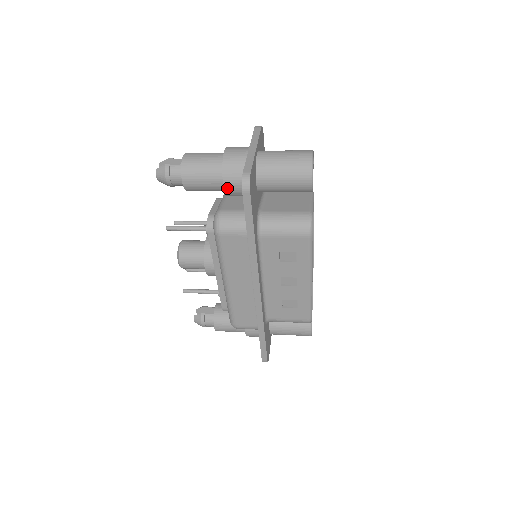
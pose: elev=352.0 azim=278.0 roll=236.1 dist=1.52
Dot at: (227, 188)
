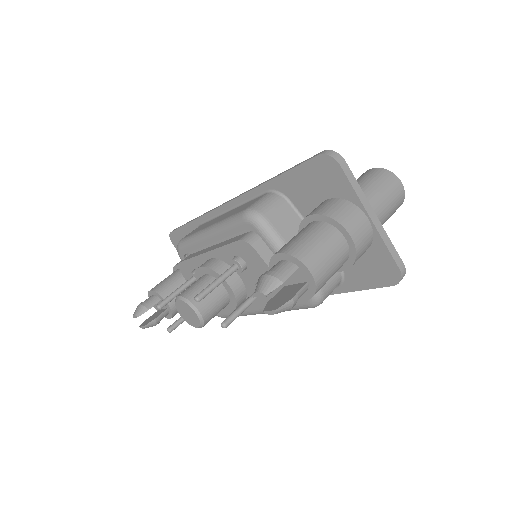
Dot at: (341, 269)
